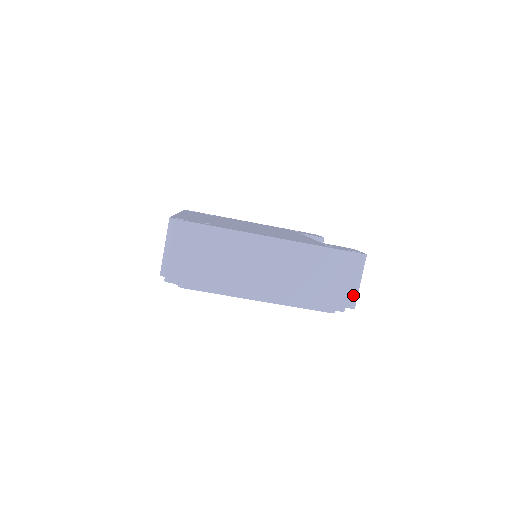
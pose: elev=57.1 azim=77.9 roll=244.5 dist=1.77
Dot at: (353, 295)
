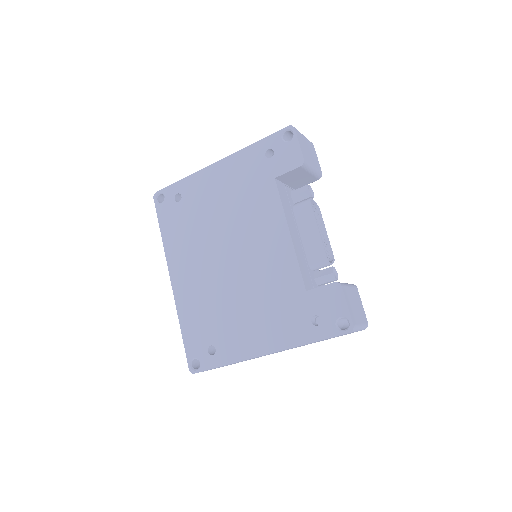
Dot at: occluded
